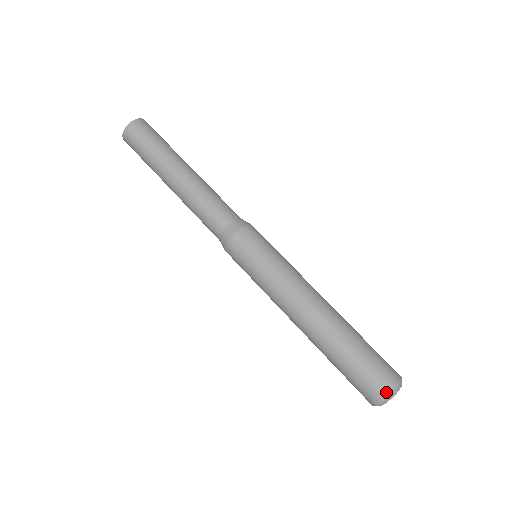
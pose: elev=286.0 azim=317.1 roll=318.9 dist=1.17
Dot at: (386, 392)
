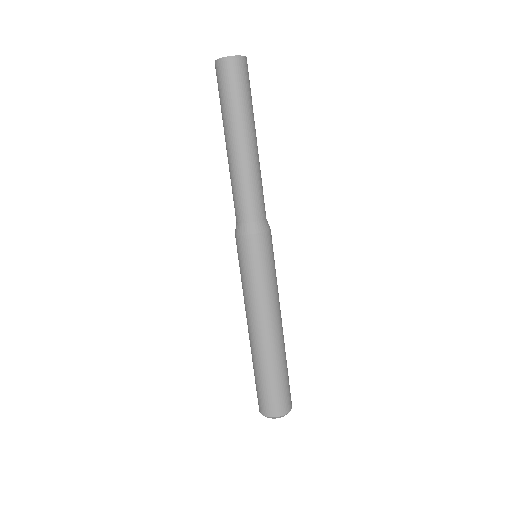
Dot at: (261, 411)
